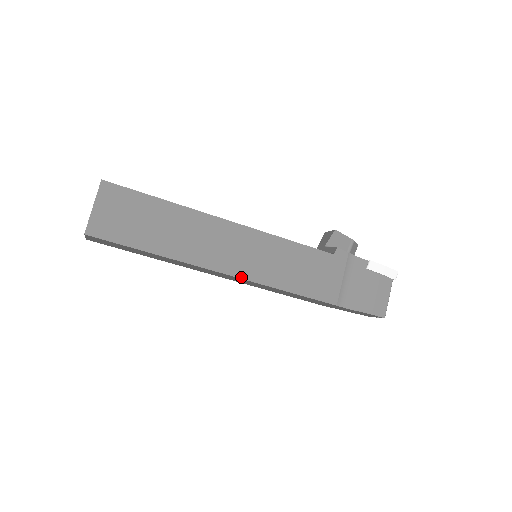
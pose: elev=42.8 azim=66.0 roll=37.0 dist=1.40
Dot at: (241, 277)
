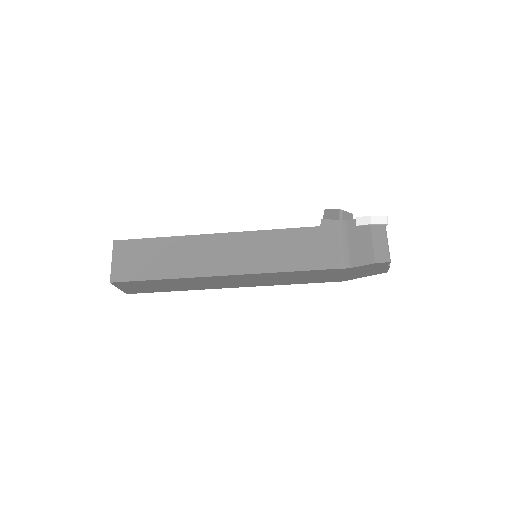
Dot at: (239, 273)
